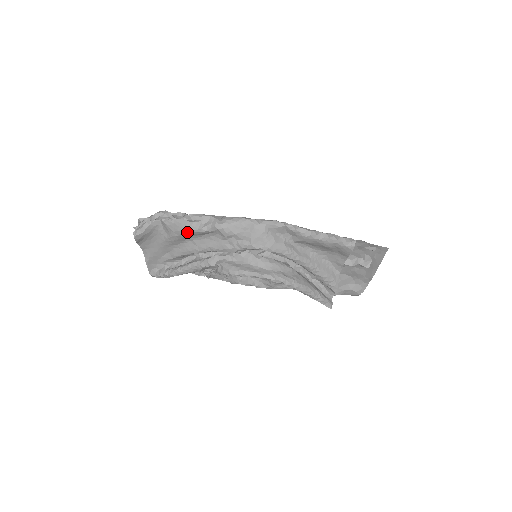
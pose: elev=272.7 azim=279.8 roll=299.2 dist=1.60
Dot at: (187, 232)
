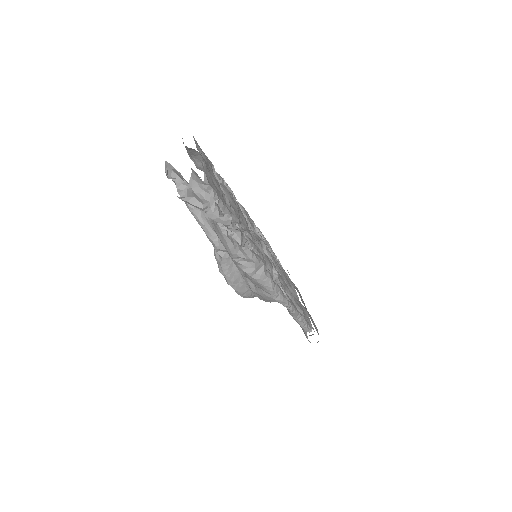
Dot at: (224, 246)
